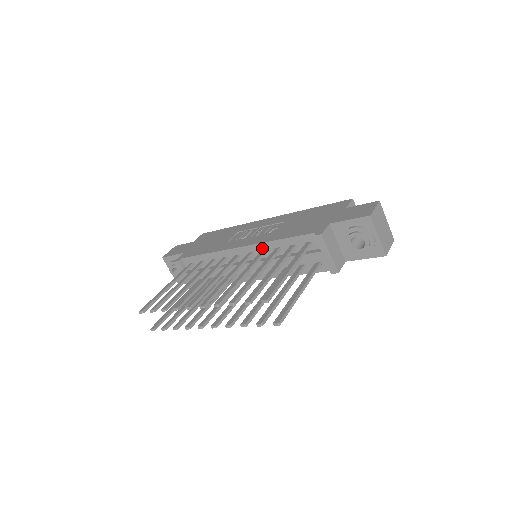
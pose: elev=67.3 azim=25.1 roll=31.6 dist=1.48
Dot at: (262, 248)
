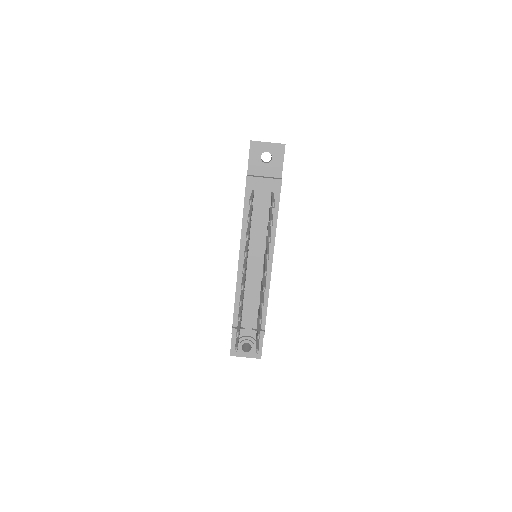
Dot at: (245, 237)
